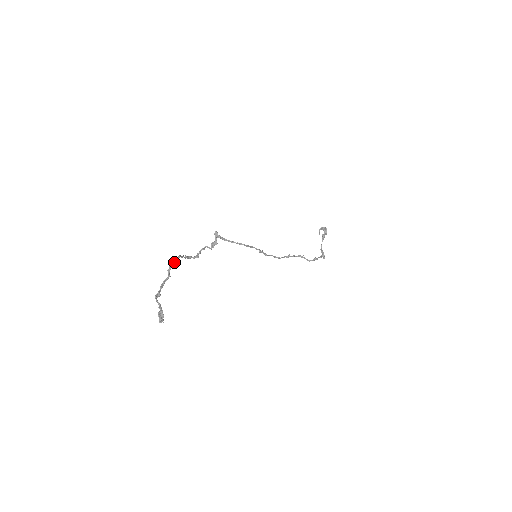
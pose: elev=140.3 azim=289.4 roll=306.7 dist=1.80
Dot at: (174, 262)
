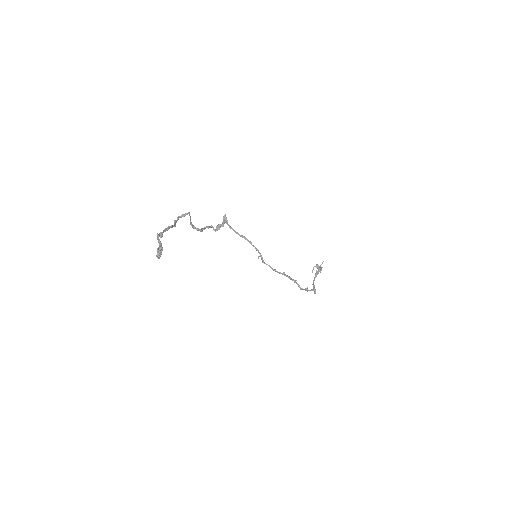
Dot at: (183, 215)
